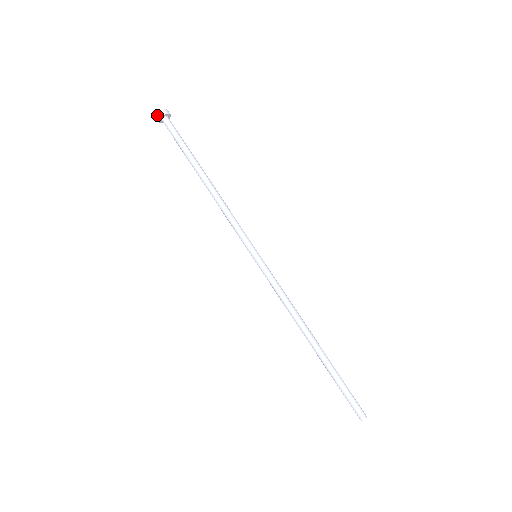
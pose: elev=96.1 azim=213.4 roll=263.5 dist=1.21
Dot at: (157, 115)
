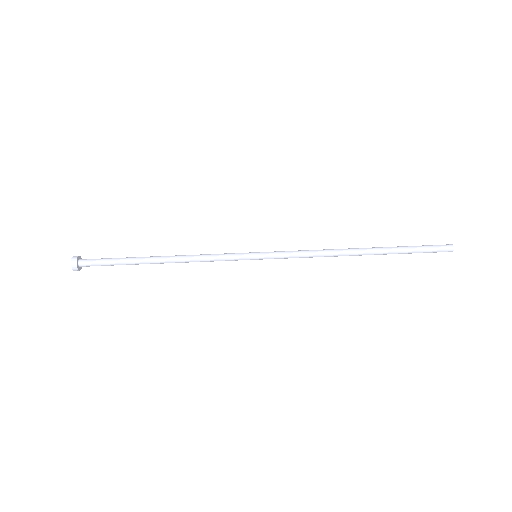
Dot at: occluded
